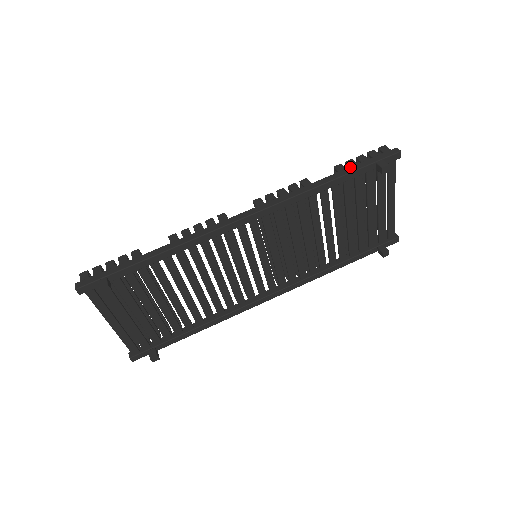
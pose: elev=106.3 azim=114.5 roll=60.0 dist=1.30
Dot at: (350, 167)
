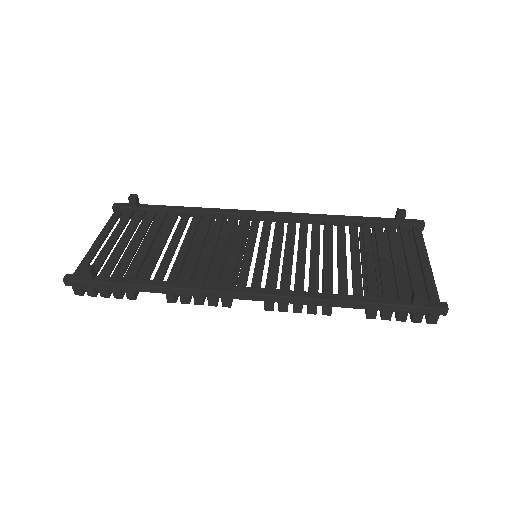
Dot at: occluded
